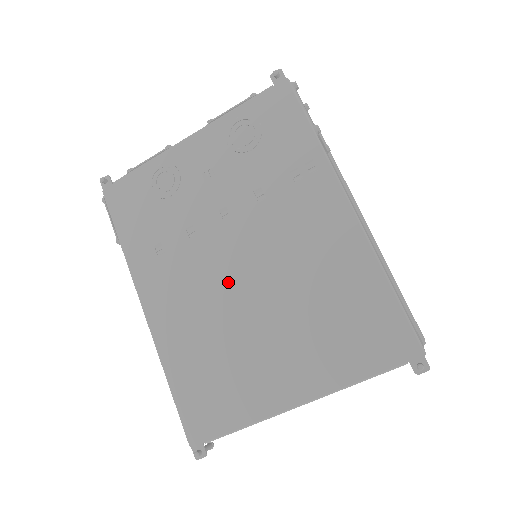
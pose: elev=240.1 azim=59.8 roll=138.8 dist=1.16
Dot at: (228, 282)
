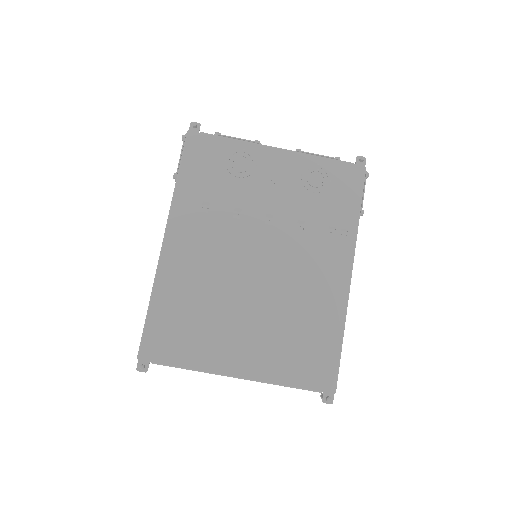
Dot at: (241, 266)
